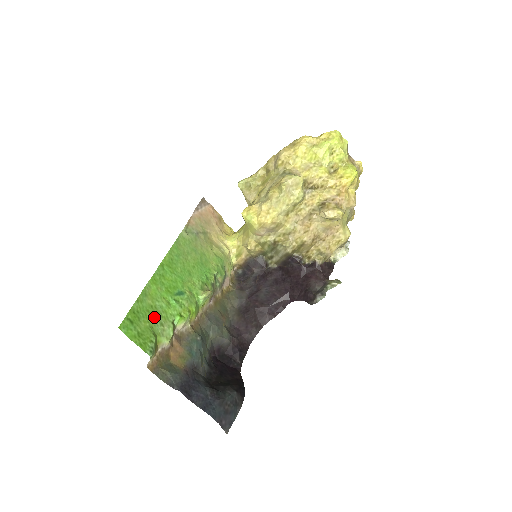
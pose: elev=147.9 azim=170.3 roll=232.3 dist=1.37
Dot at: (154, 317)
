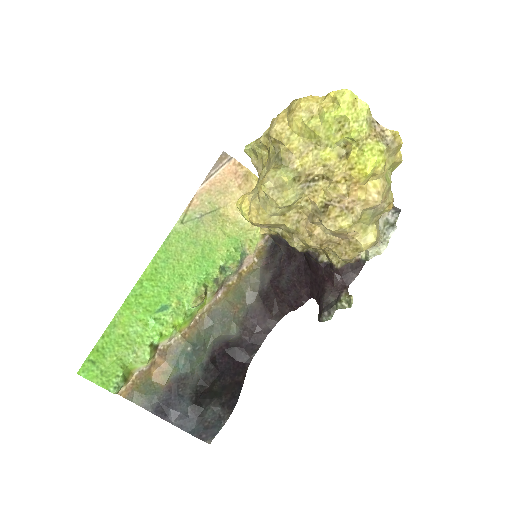
Dot at: (124, 347)
